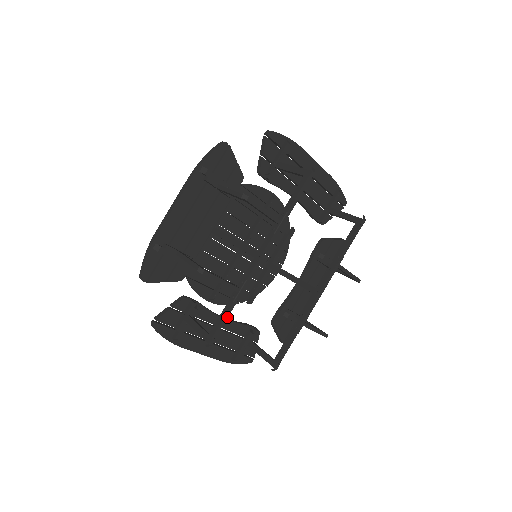
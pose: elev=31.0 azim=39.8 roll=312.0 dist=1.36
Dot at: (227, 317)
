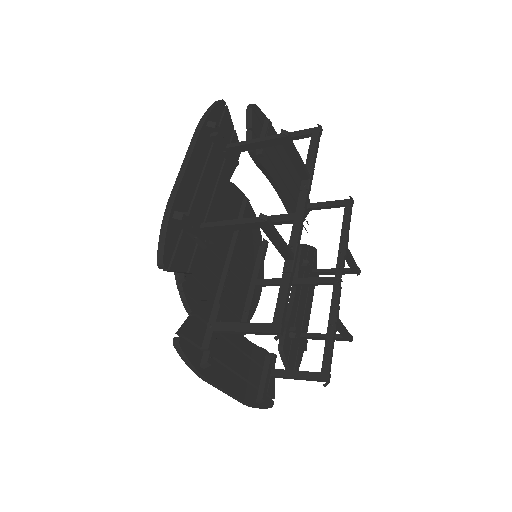
Dot at: (289, 294)
